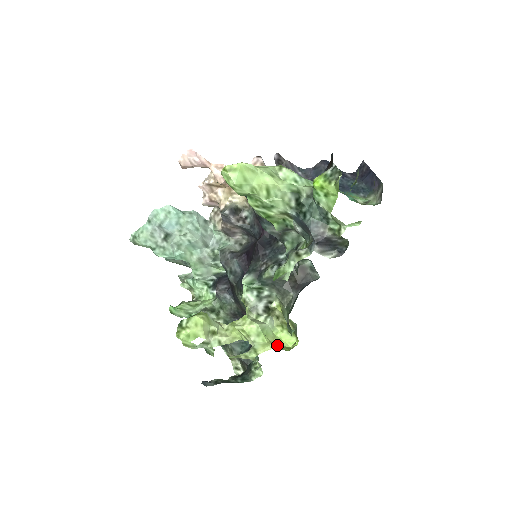
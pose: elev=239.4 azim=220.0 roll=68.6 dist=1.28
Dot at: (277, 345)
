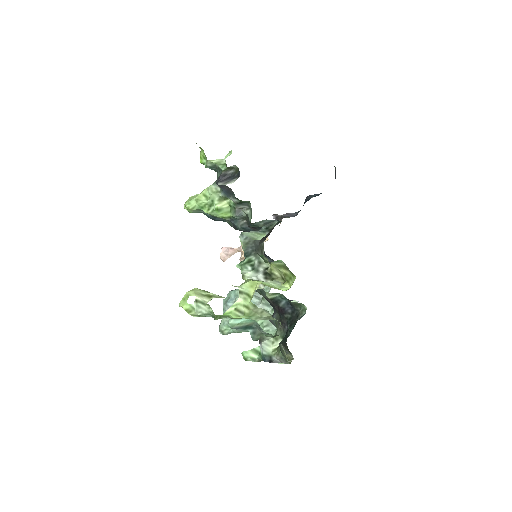
Dot at: occluded
